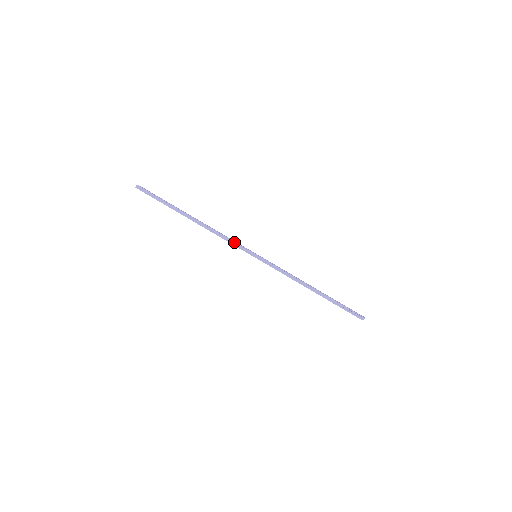
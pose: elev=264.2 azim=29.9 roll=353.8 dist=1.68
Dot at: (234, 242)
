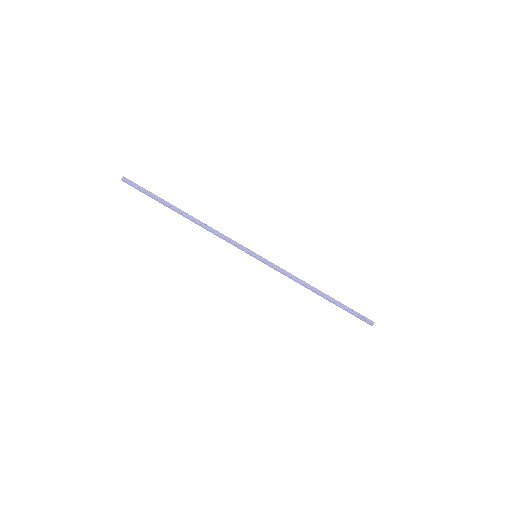
Dot at: (232, 240)
